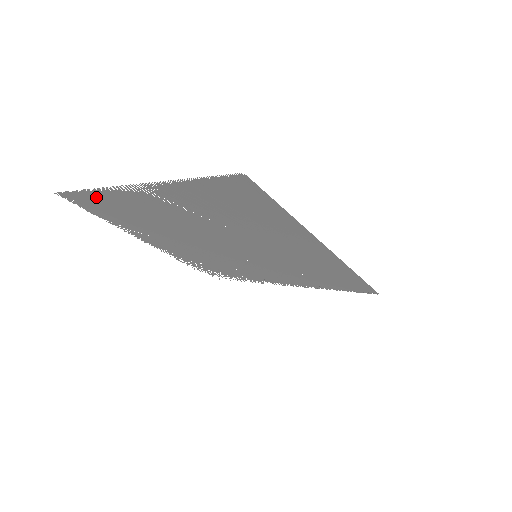
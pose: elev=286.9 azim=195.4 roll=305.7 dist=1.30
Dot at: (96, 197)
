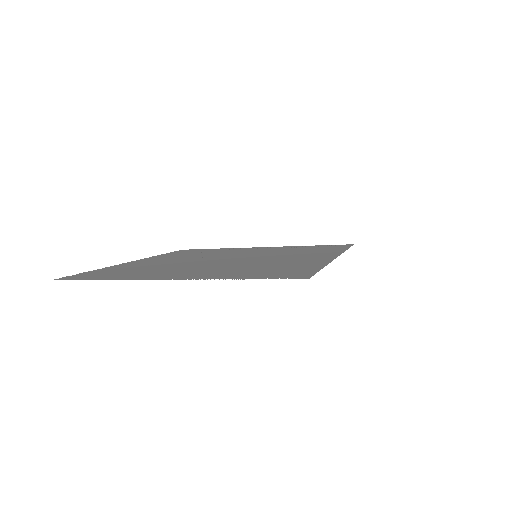
Dot at: (109, 277)
